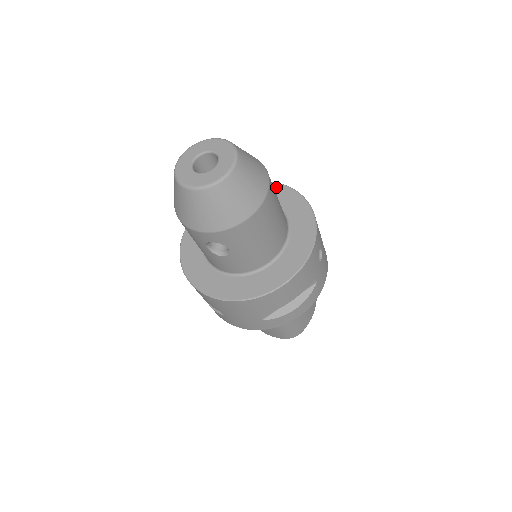
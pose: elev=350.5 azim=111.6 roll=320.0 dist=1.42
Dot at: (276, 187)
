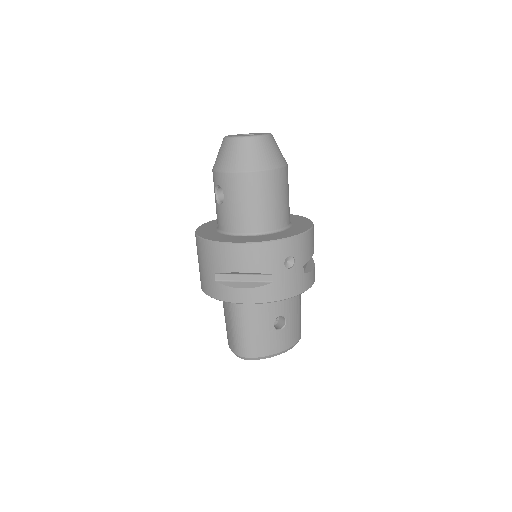
Dot at: (304, 219)
